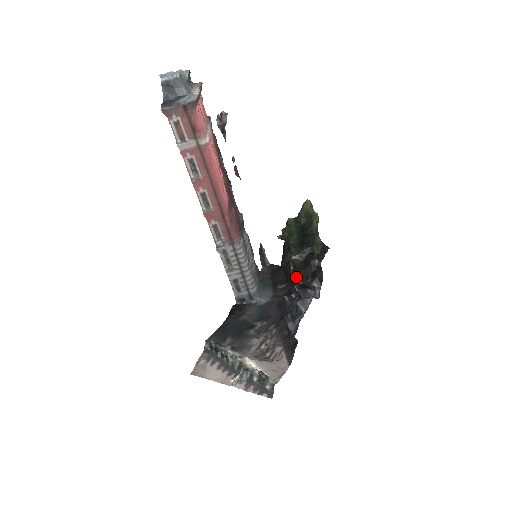
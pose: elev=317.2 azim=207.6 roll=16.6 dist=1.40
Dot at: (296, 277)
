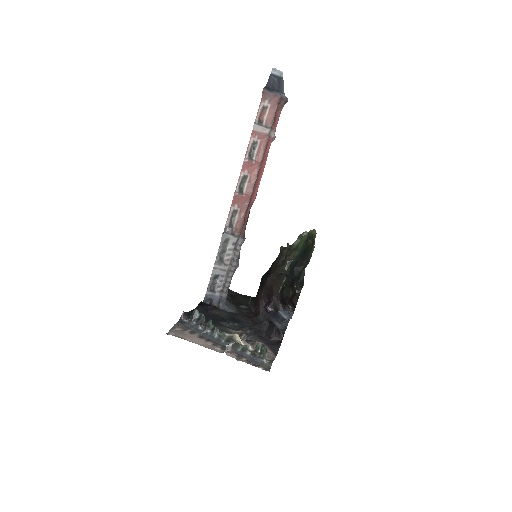
Dot at: (281, 291)
